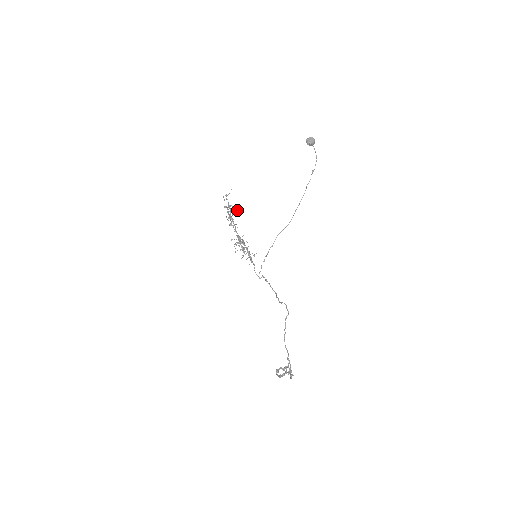
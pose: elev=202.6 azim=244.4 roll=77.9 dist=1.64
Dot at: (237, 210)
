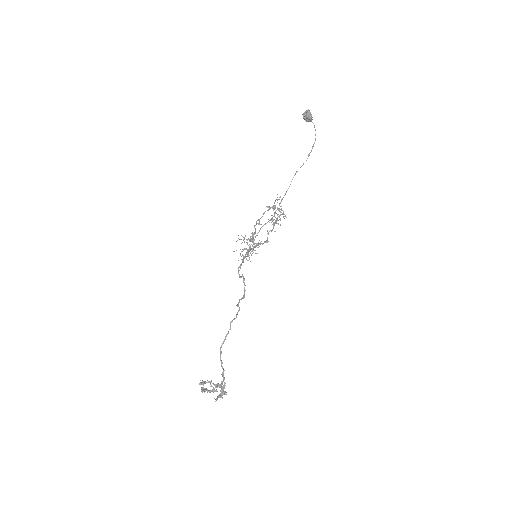
Dot at: (284, 214)
